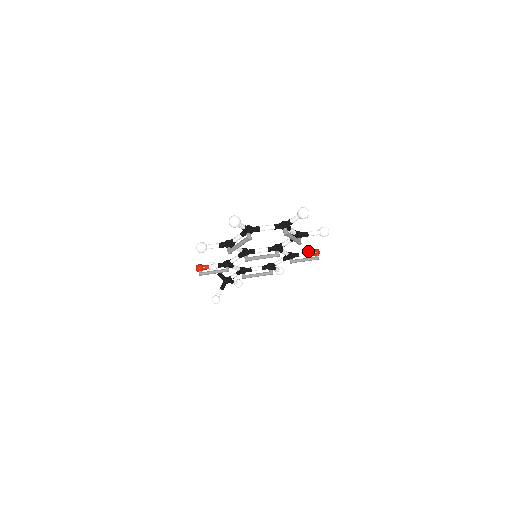
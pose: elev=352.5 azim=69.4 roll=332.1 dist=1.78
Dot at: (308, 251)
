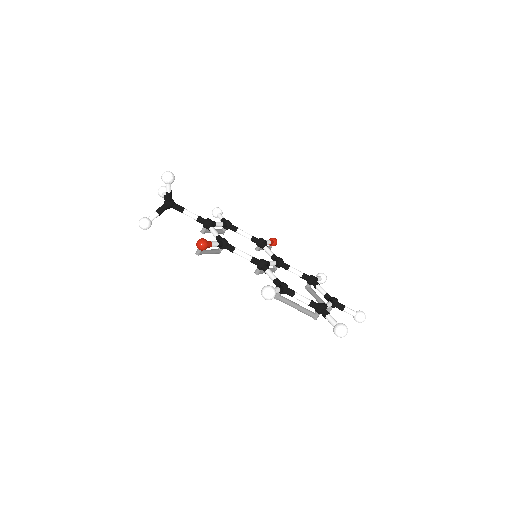
Dot at: (272, 241)
